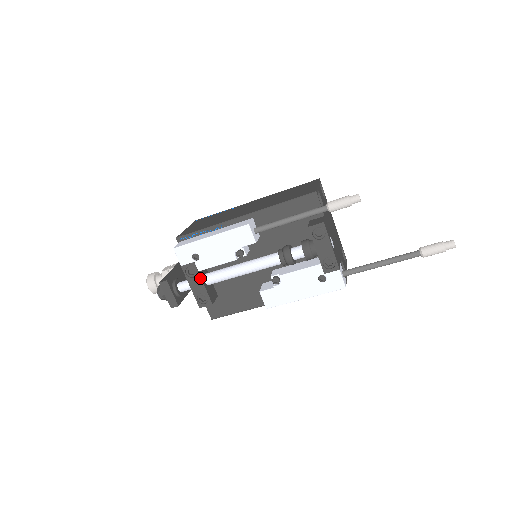
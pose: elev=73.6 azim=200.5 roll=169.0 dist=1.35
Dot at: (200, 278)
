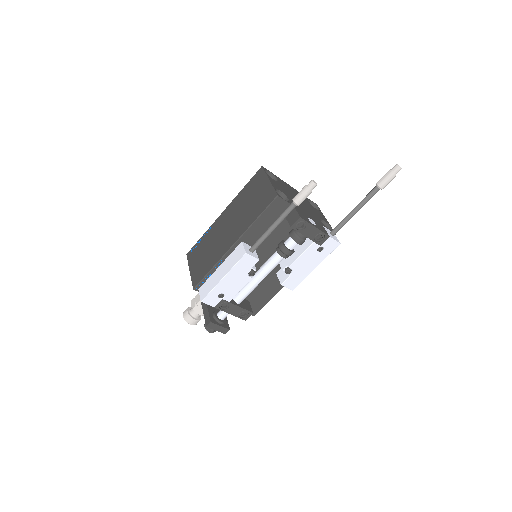
Dot at: (233, 305)
